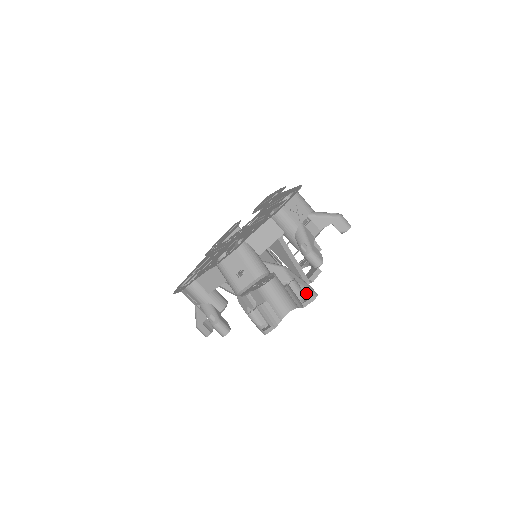
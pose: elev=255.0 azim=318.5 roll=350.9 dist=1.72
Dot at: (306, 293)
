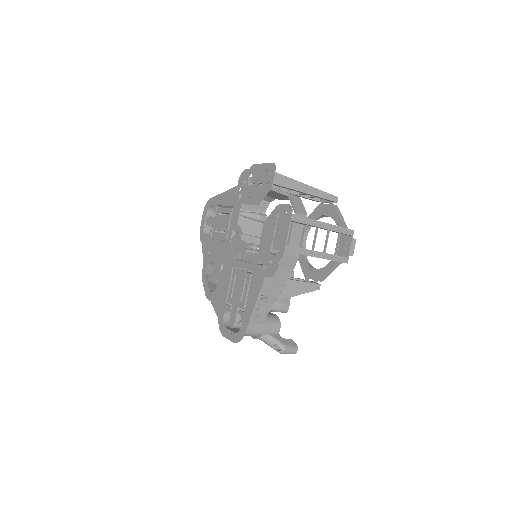
Dot at: occluded
